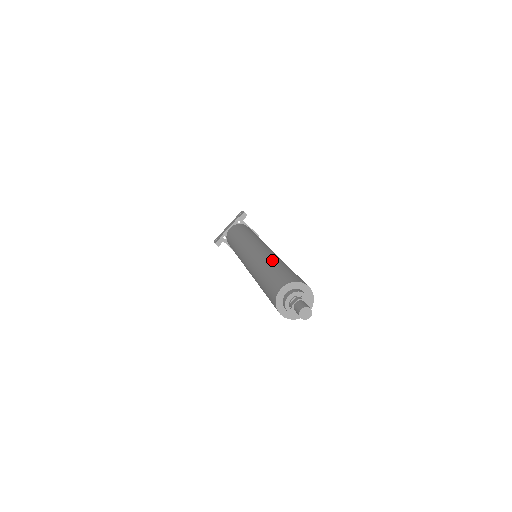
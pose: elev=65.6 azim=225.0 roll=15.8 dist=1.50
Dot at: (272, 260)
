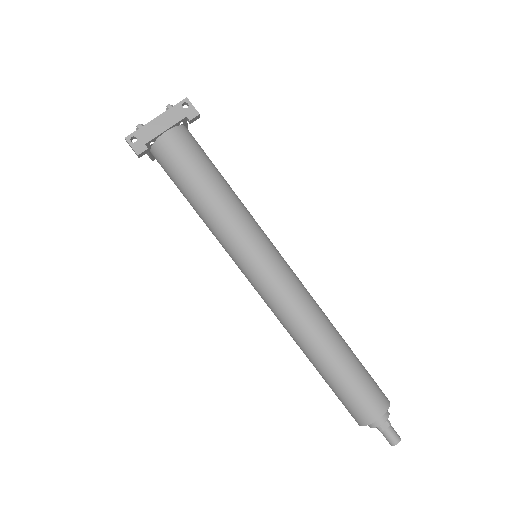
Dot at: (335, 335)
